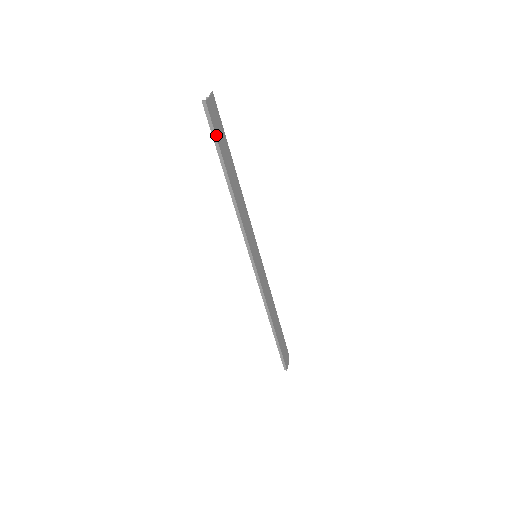
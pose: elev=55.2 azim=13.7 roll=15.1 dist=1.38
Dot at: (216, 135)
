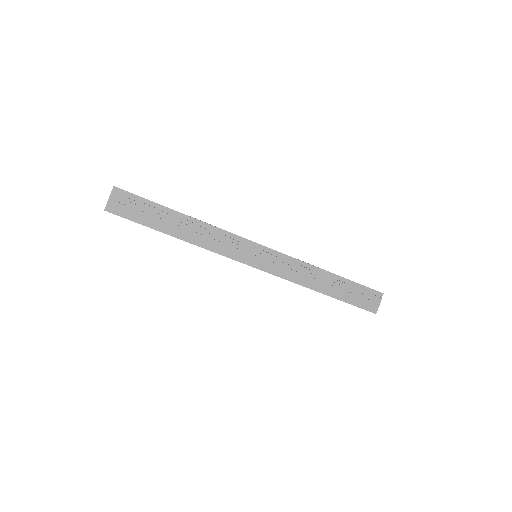
Dot at: (133, 220)
